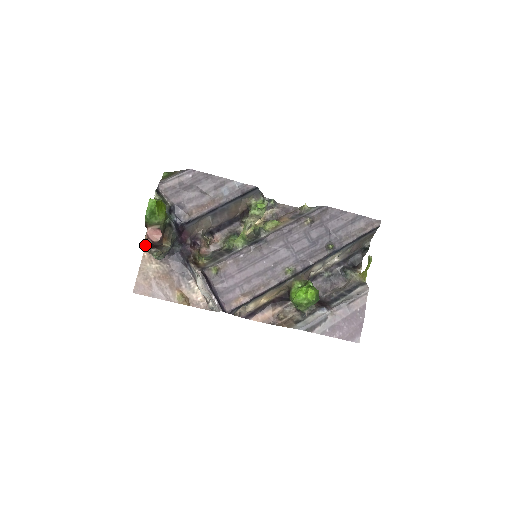
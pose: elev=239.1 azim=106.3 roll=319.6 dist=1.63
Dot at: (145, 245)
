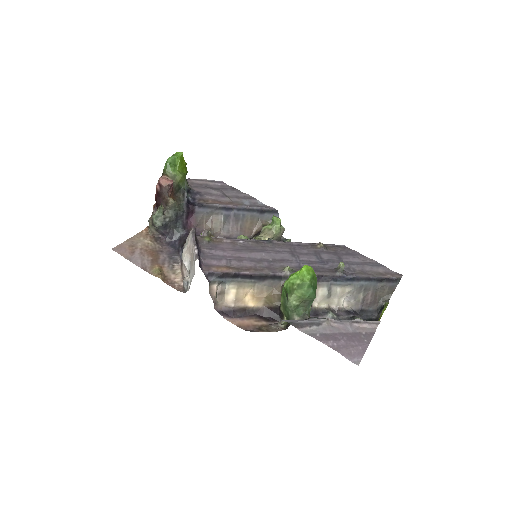
Dot at: (149, 219)
